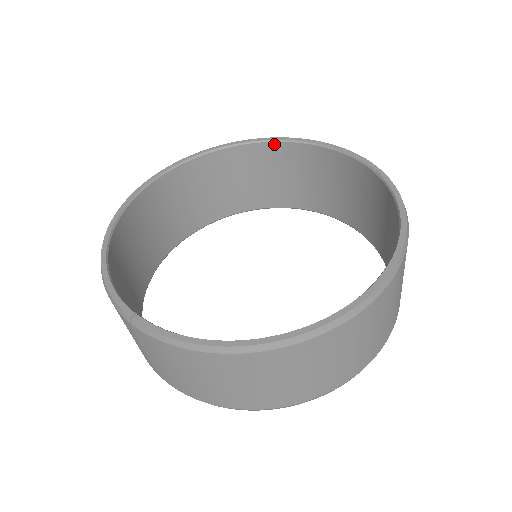
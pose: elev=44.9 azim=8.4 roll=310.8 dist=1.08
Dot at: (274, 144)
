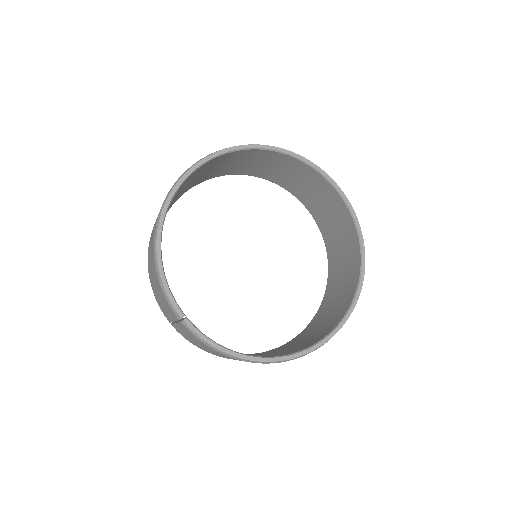
Dot at: (299, 161)
